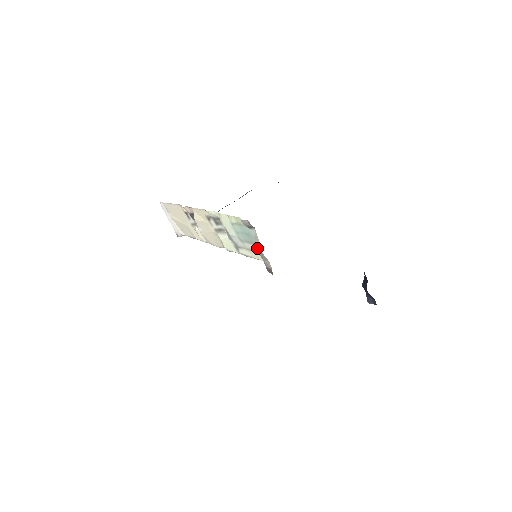
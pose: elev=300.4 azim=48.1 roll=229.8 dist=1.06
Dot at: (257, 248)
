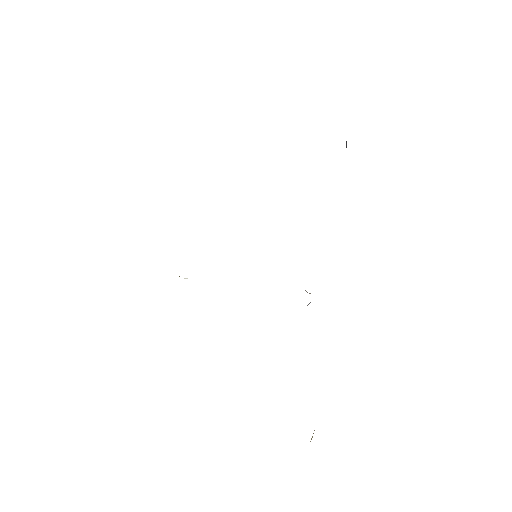
Dot at: occluded
